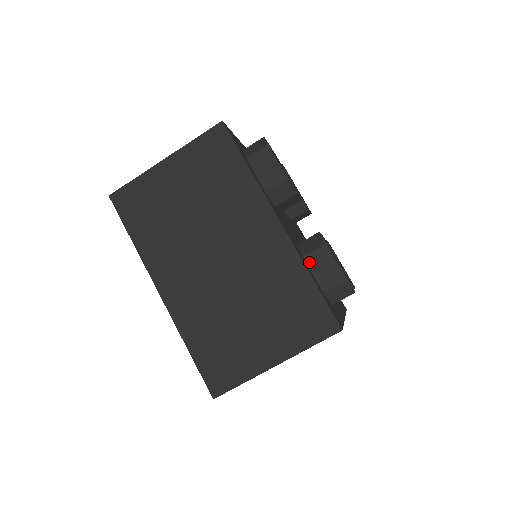
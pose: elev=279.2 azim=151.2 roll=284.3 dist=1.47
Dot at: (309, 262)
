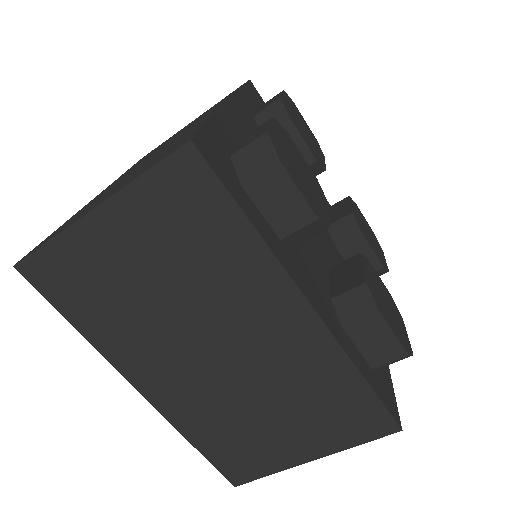
Dot at: (352, 334)
